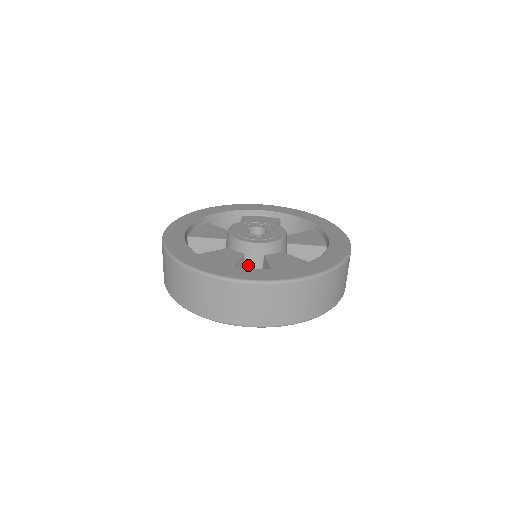
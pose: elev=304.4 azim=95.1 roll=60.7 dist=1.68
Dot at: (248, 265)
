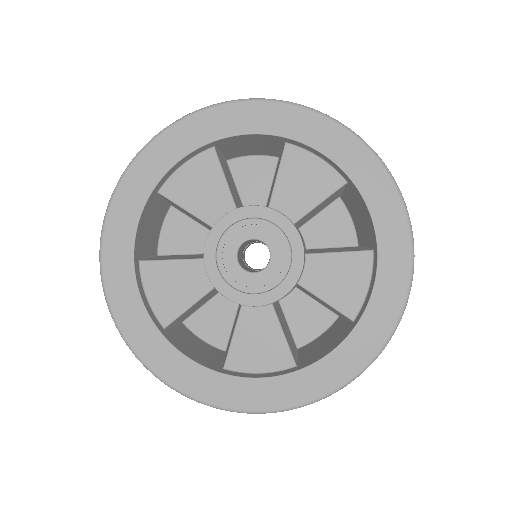
Dot at: occluded
